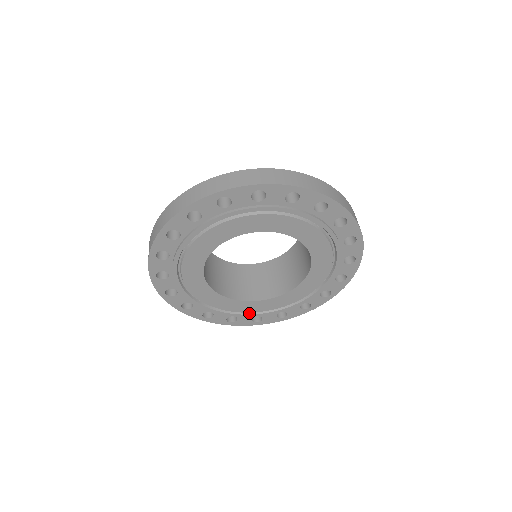
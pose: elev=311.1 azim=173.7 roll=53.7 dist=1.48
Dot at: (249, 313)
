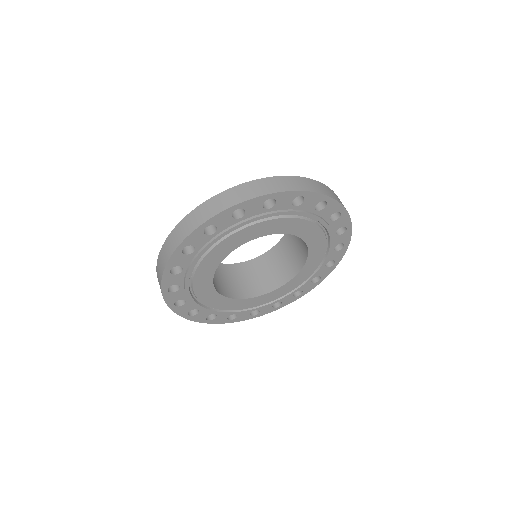
Dot at: (213, 309)
